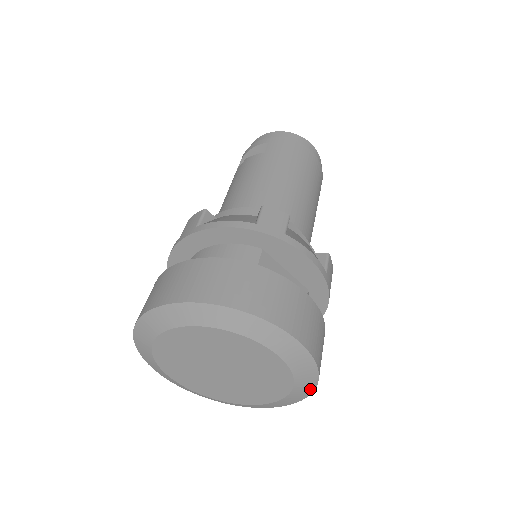
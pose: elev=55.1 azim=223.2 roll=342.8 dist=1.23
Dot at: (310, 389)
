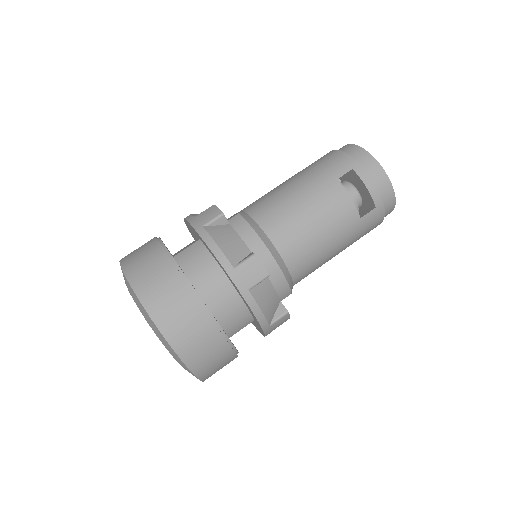
Dot at: occluded
